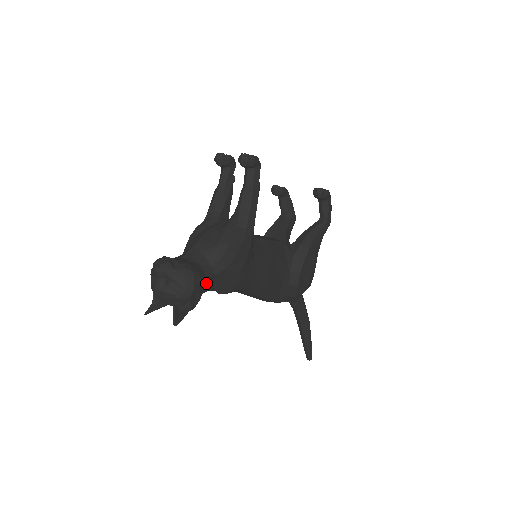
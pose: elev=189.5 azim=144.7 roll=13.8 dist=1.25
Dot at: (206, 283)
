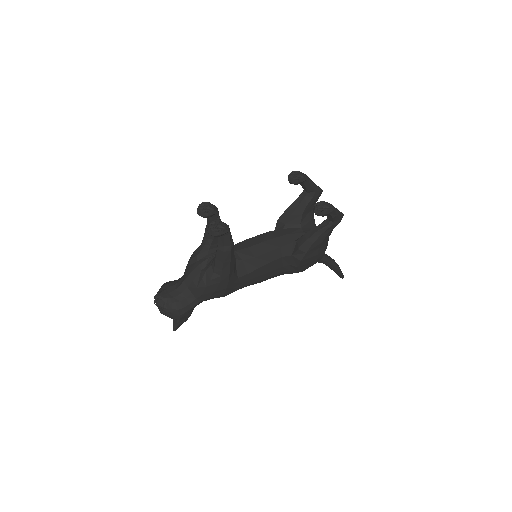
Dot at: (193, 308)
